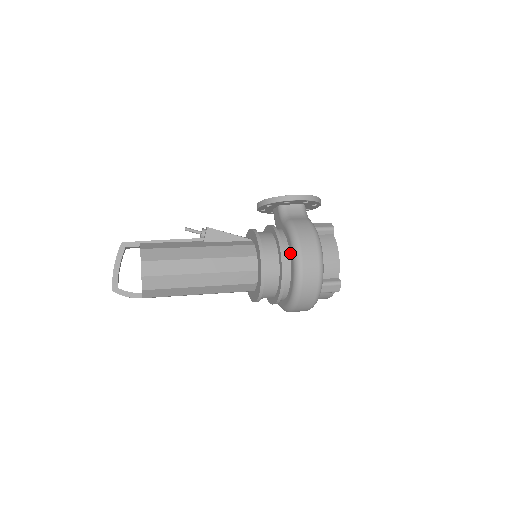
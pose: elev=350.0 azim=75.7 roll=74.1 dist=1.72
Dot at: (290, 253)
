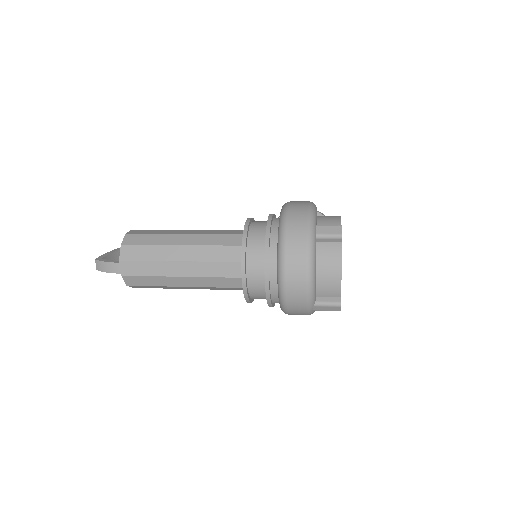
Dot at: occluded
